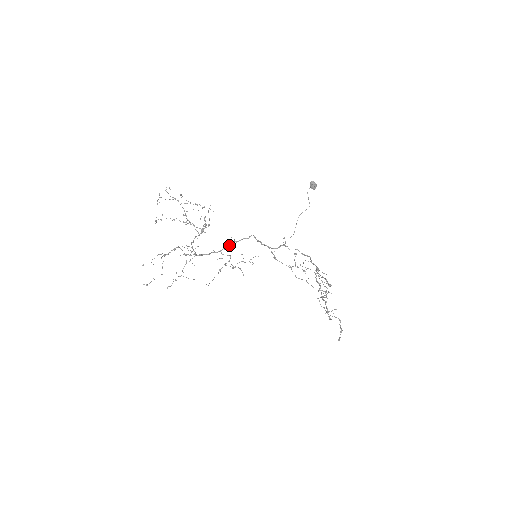
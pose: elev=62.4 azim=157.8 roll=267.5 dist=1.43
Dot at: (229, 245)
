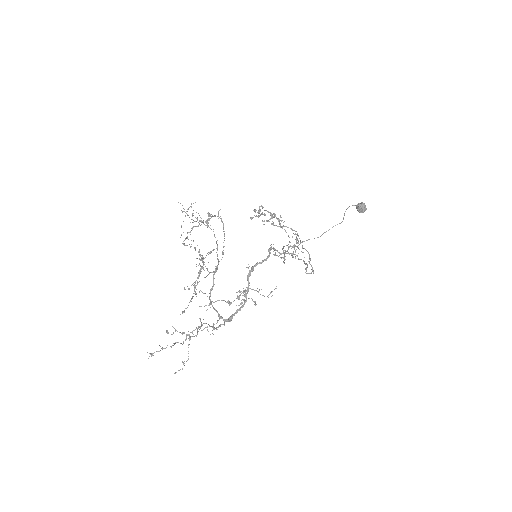
Dot at: (249, 282)
